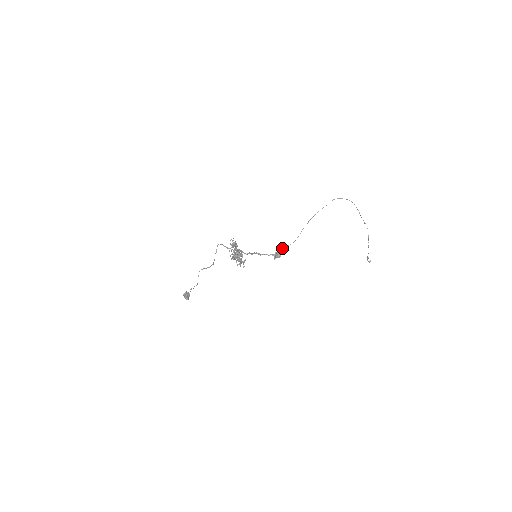
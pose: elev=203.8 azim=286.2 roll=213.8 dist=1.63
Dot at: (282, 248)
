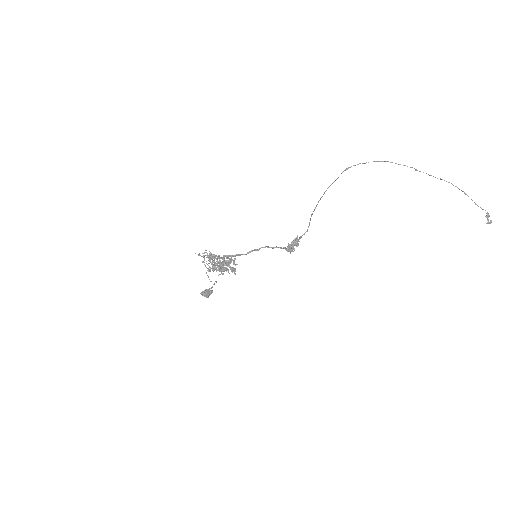
Dot at: (294, 239)
